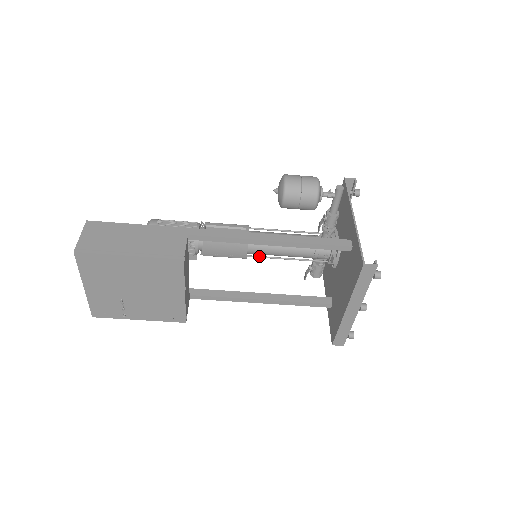
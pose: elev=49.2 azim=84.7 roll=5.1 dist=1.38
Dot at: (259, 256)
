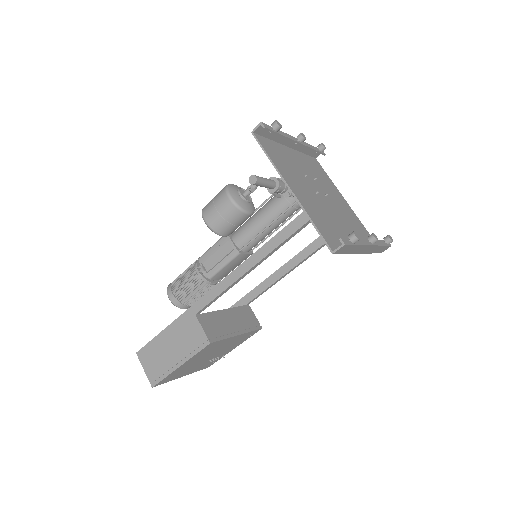
Dot at: (259, 243)
